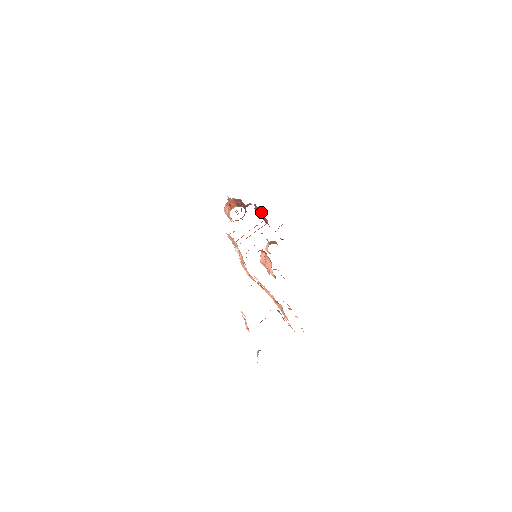
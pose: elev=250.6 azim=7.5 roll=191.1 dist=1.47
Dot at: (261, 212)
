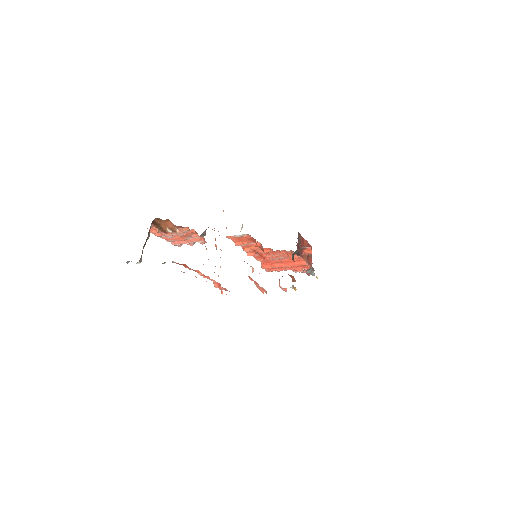
Dot at: (311, 257)
